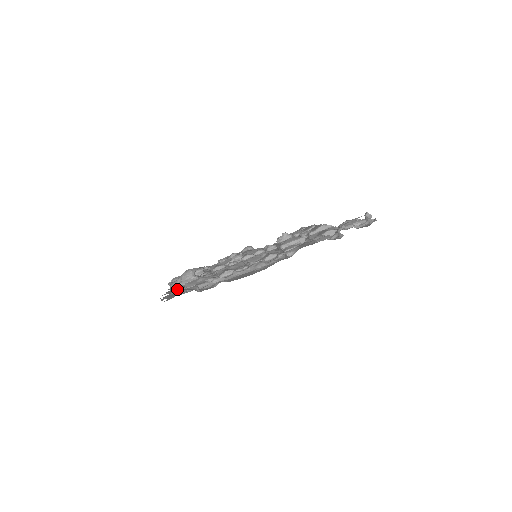
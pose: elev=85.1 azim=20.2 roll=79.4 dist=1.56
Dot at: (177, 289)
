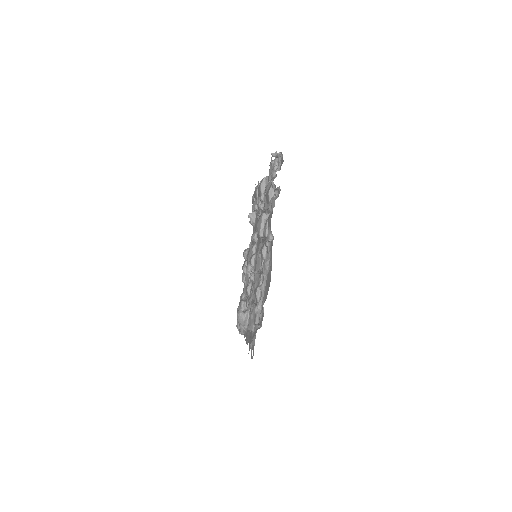
Dot at: (248, 333)
